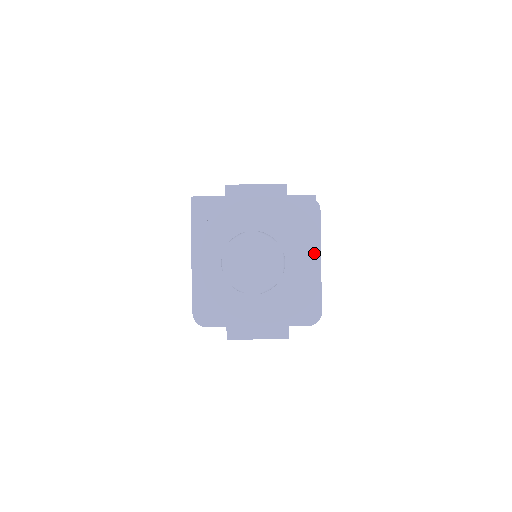
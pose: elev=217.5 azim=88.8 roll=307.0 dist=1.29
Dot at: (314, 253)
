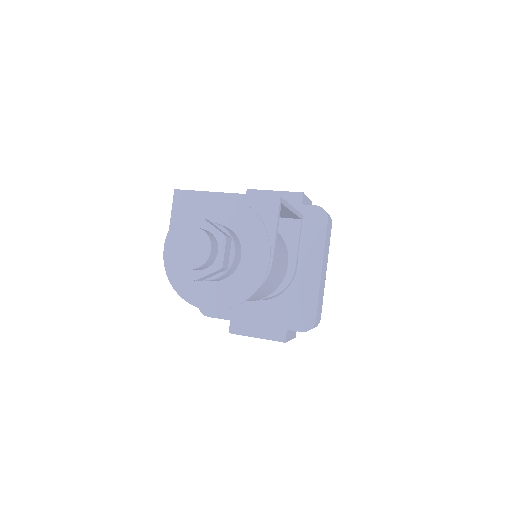
Dot at: (269, 251)
